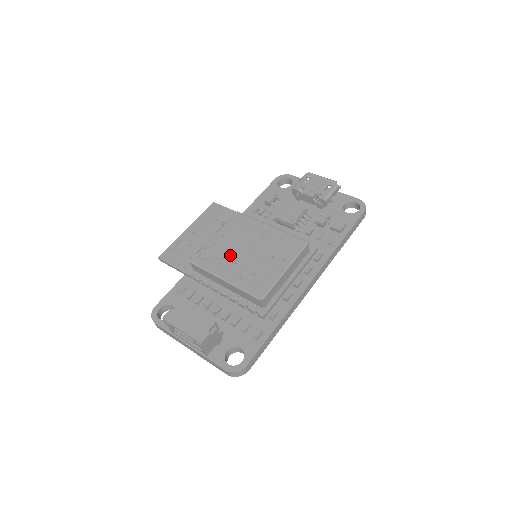
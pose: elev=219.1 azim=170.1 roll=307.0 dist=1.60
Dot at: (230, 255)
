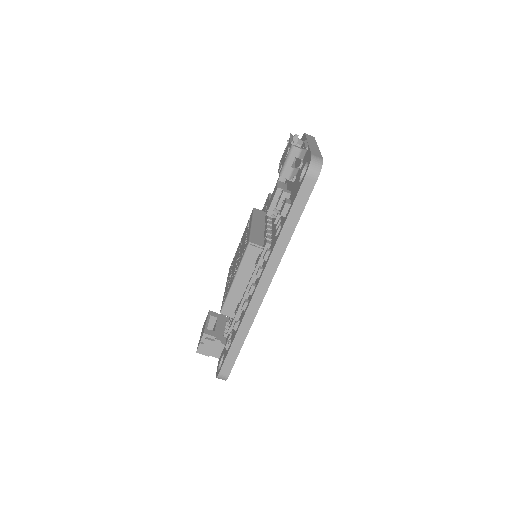
Dot at: (234, 262)
